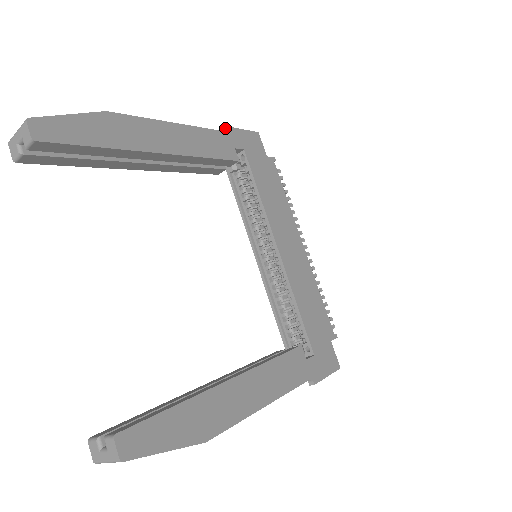
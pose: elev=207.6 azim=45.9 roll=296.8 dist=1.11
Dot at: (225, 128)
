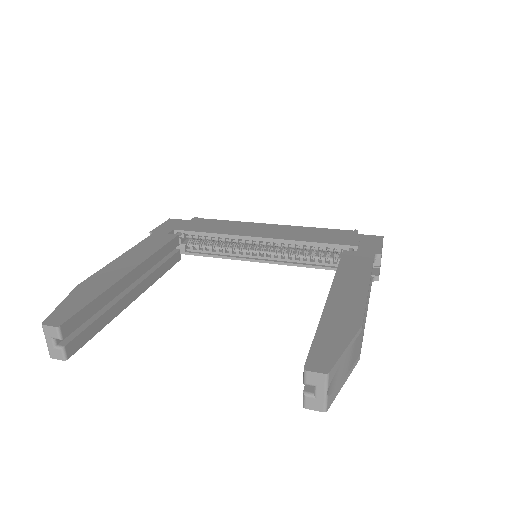
Dot at: occluded
